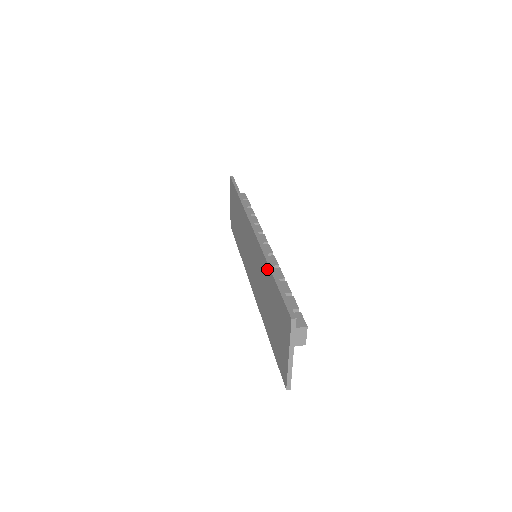
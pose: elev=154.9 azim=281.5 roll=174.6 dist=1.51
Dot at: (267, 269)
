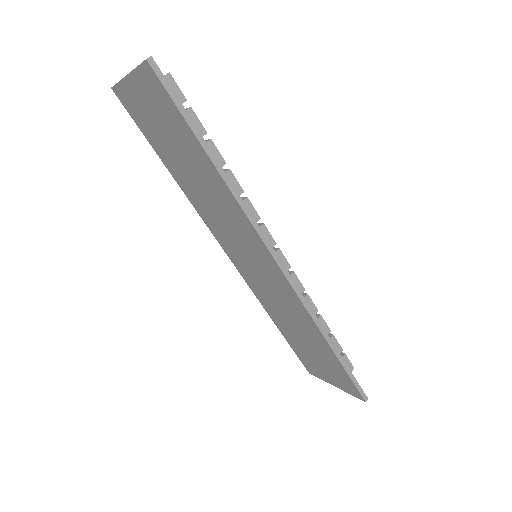
Dot at: (319, 336)
